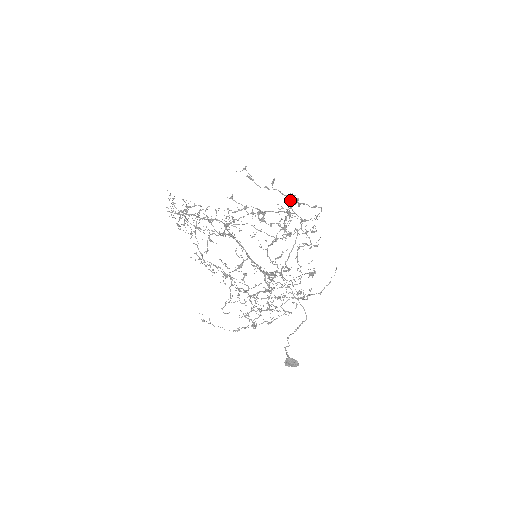
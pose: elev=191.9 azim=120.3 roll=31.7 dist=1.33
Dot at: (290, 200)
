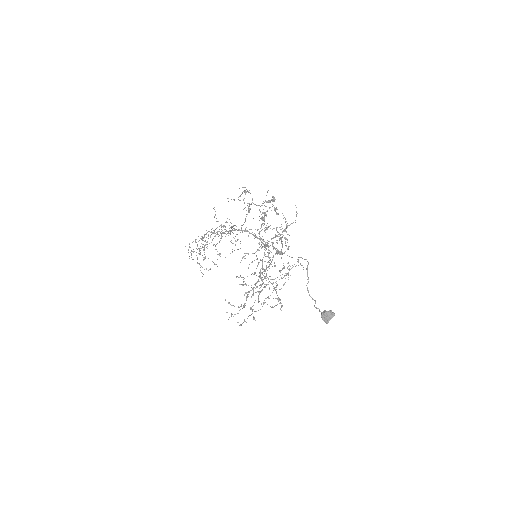
Dot at: (272, 242)
